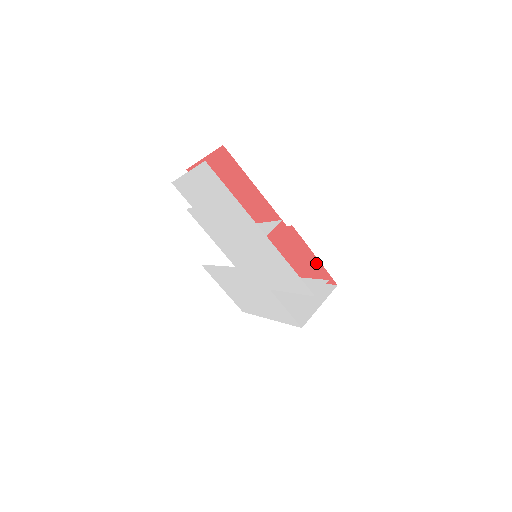
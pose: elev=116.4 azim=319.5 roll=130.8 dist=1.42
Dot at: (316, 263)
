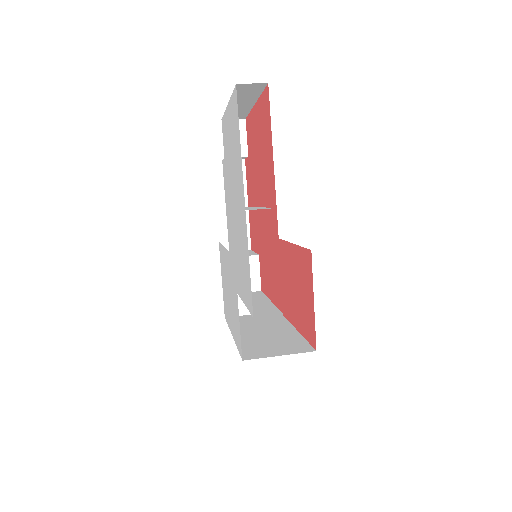
Dot at: (311, 311)
